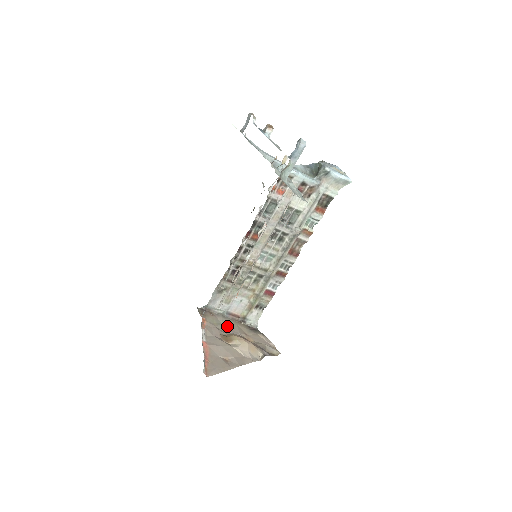
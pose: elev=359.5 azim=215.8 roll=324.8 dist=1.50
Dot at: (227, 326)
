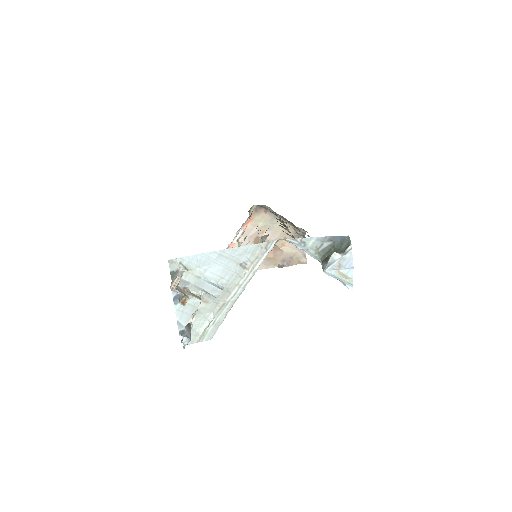
Dot at: (271, 228)
